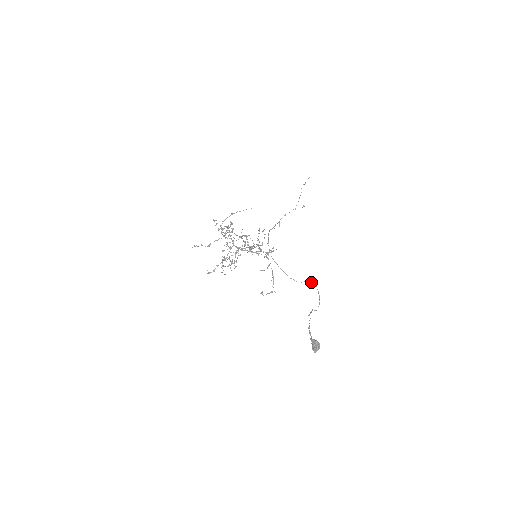
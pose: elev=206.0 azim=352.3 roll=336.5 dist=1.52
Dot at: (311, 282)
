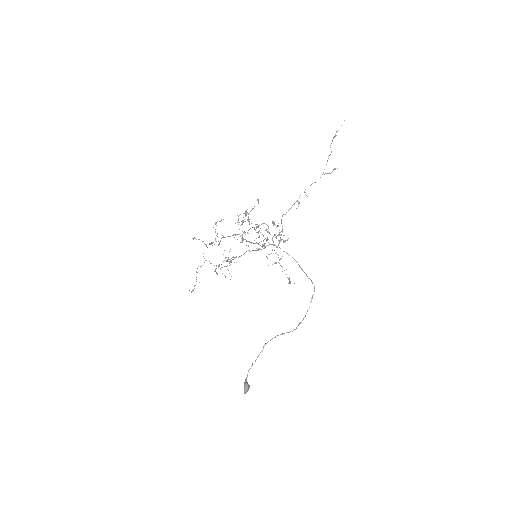
Dot at: occluded
